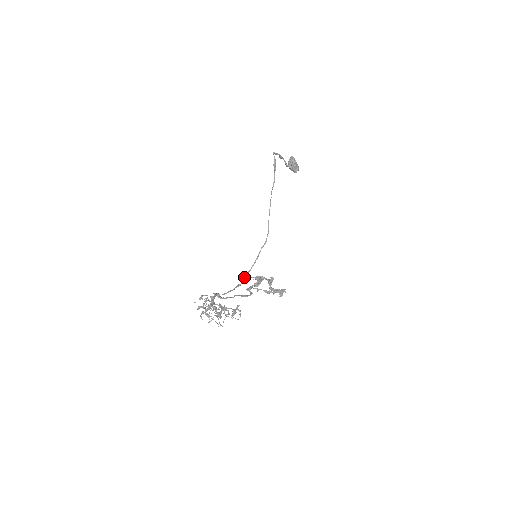
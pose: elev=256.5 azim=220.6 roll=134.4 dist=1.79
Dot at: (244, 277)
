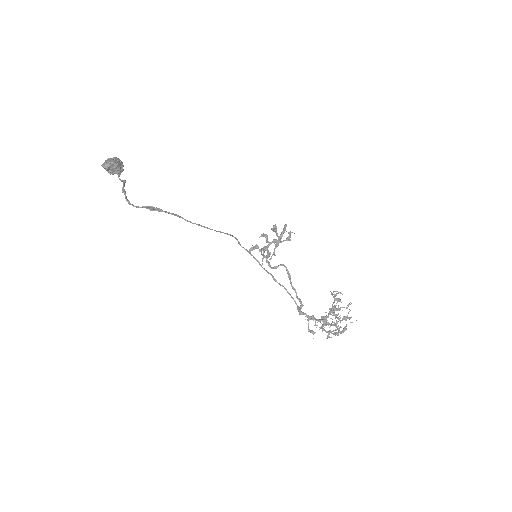
Dot at: occluded
